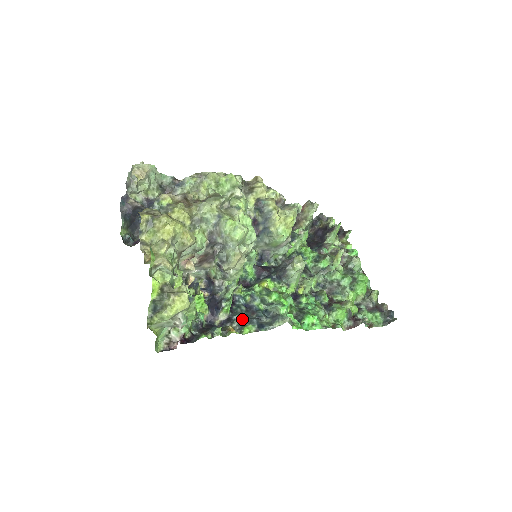
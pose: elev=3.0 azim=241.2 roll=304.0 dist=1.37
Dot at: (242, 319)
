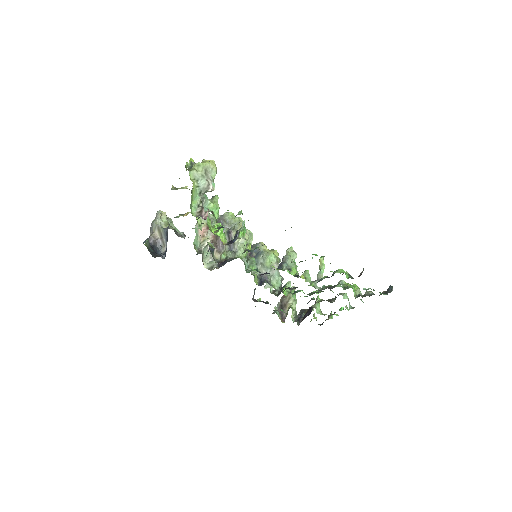
Dot at: occluded
